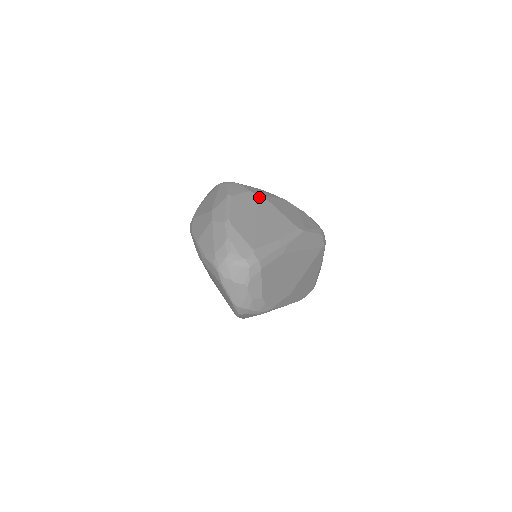
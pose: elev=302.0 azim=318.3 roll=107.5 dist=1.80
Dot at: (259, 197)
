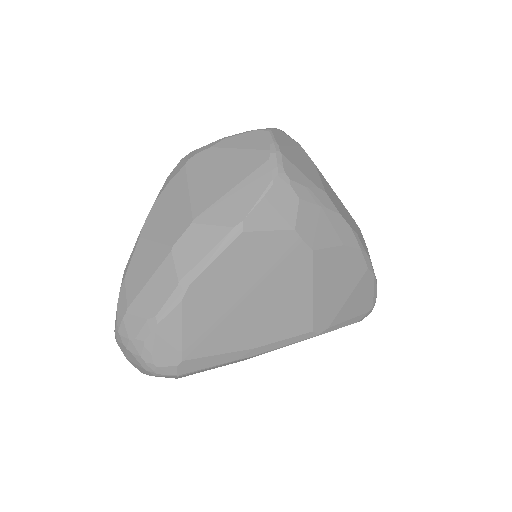
Dot at: (301, 249)
